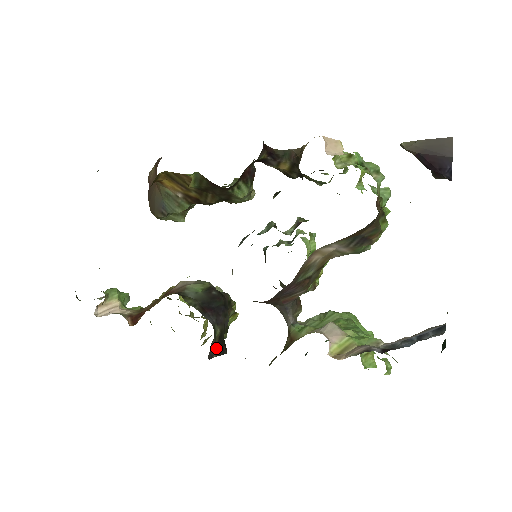
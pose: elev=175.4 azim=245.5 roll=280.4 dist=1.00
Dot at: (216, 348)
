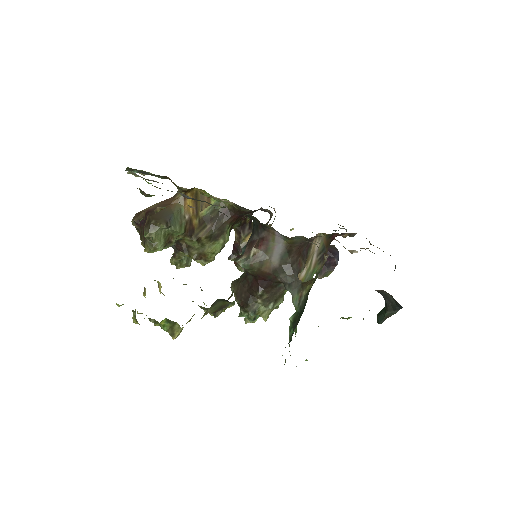
Dot at: occluded
